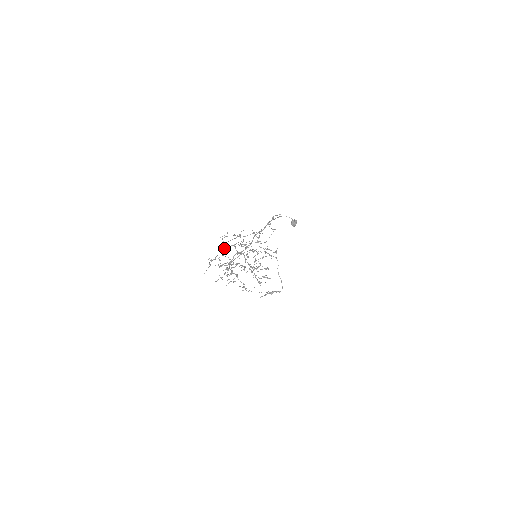
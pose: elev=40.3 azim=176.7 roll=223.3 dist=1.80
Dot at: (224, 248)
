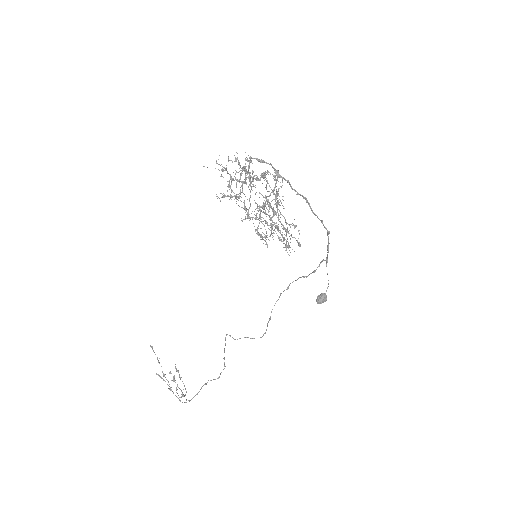
Dot at: occluded
